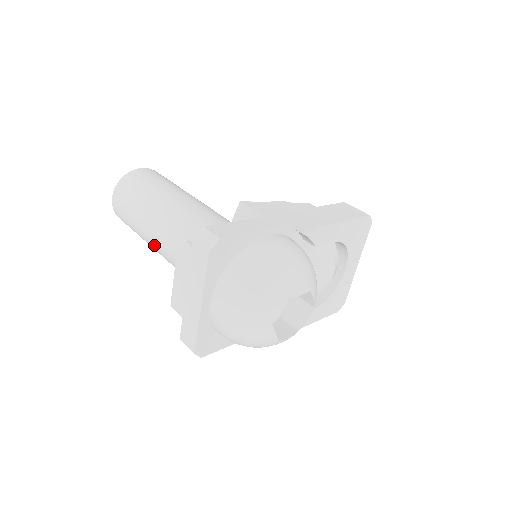
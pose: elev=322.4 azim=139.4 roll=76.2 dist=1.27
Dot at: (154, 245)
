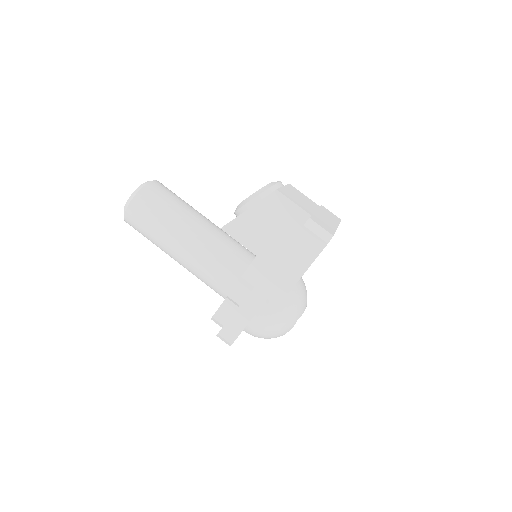
Dot at: occluded
